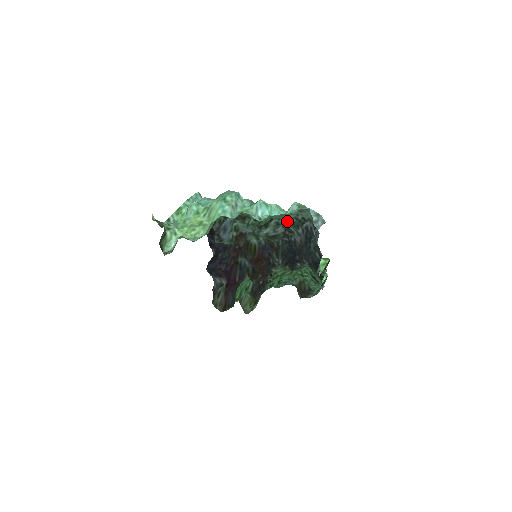
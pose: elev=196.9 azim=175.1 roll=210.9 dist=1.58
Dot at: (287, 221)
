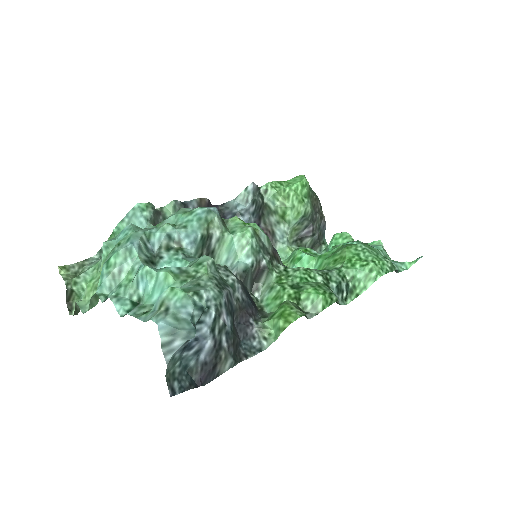
Dot at: (217, 271)
